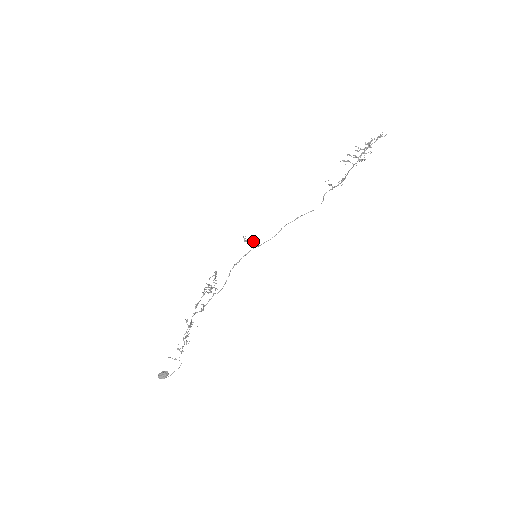
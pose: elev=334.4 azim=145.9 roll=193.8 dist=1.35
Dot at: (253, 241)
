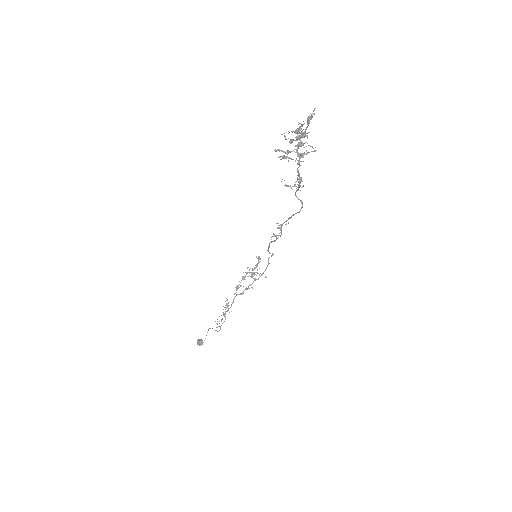
Dot at: (273, 233)
